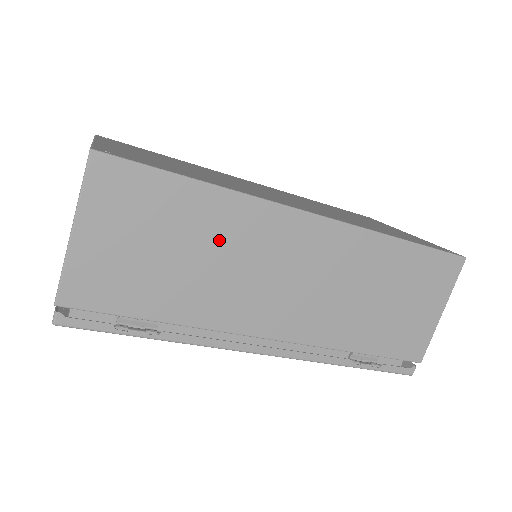
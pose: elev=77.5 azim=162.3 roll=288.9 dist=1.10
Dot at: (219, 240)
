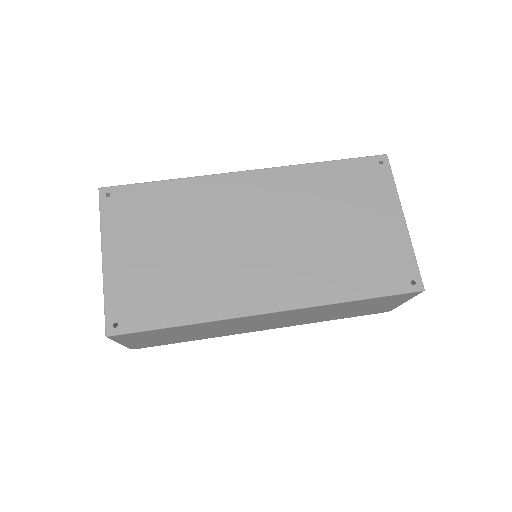
Dot at: (208, 328)
